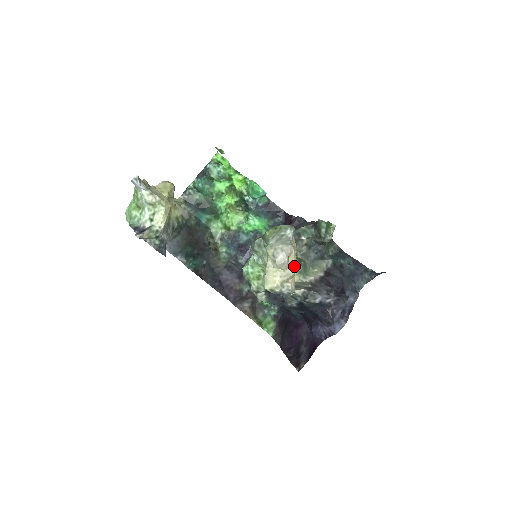
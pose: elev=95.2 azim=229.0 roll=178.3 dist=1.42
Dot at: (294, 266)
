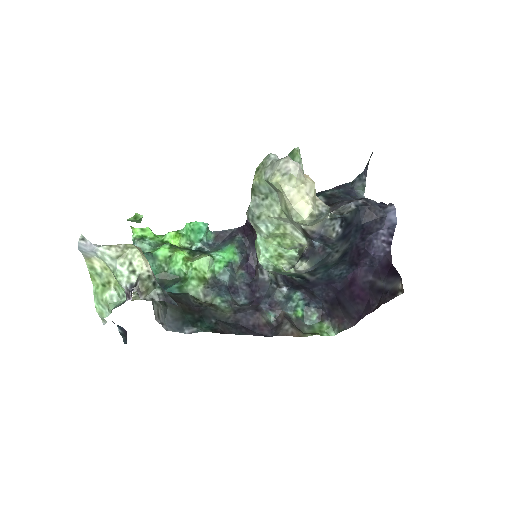
Dot at: (308, 177)
